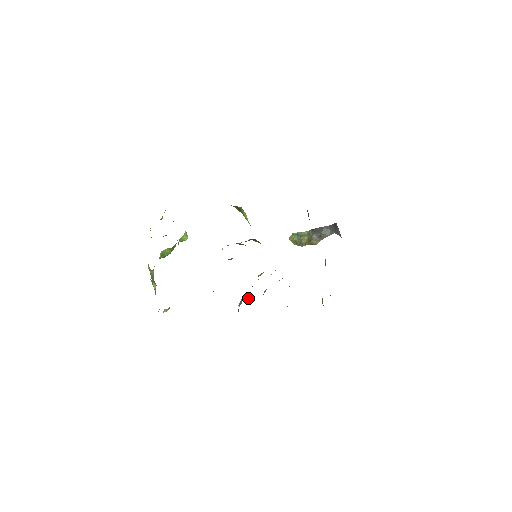
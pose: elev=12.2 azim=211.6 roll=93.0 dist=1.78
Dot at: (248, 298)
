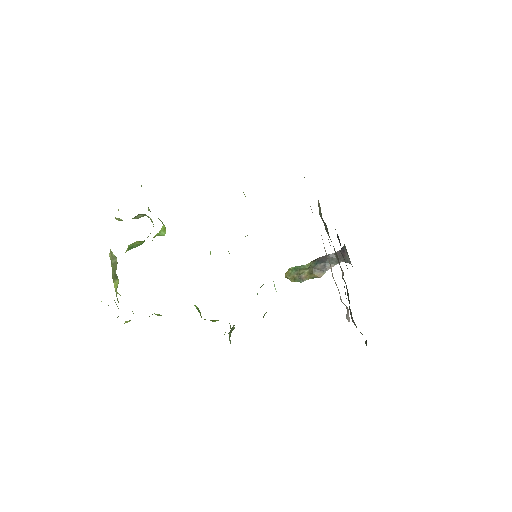
Dot at: occluded
